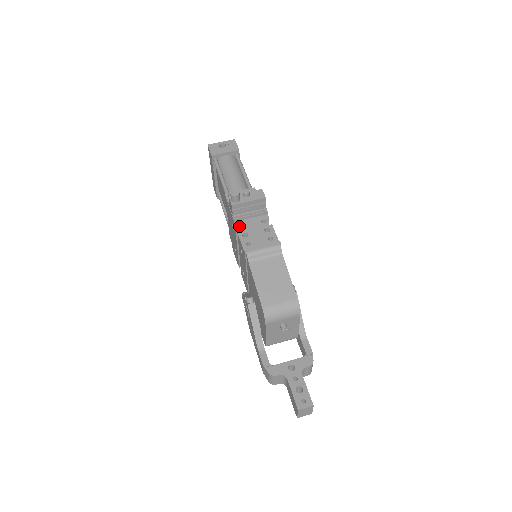
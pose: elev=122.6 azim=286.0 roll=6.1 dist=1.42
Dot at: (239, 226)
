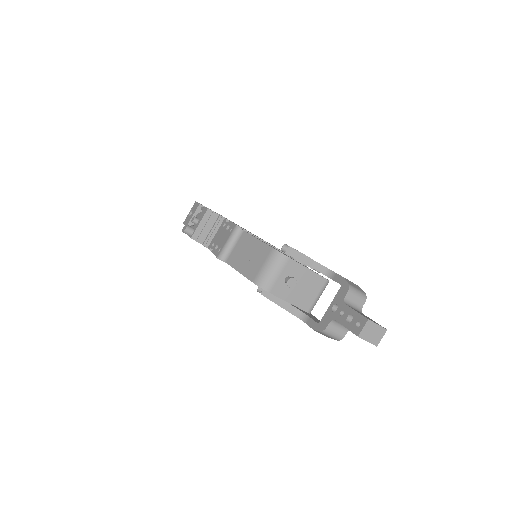
Dot at: (211, 247)
